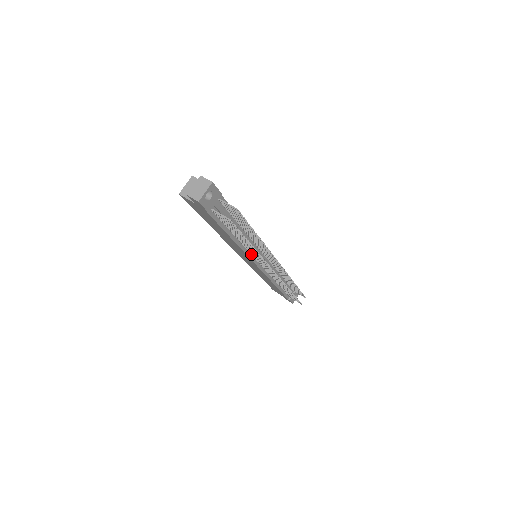
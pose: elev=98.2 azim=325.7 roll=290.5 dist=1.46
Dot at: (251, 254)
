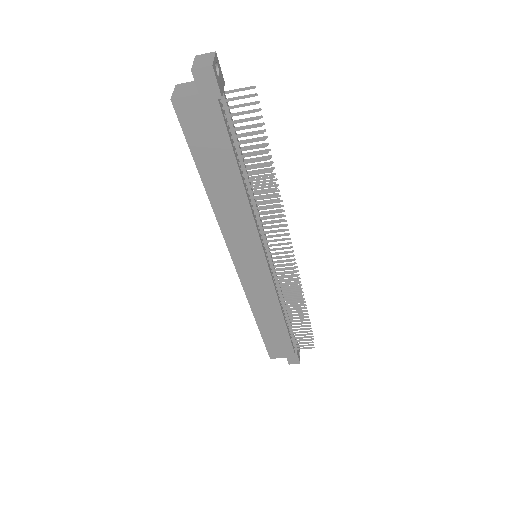
Dot at: (259, 229)
